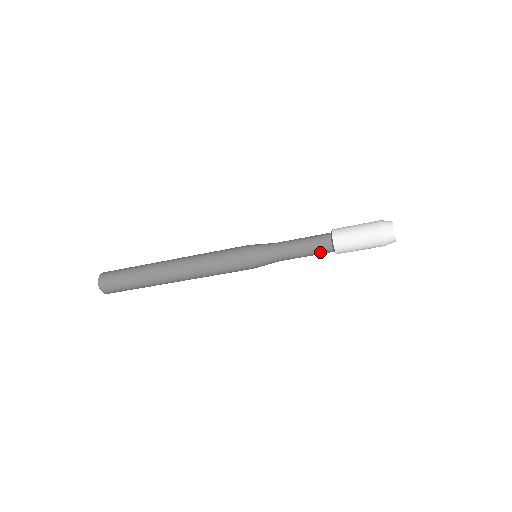
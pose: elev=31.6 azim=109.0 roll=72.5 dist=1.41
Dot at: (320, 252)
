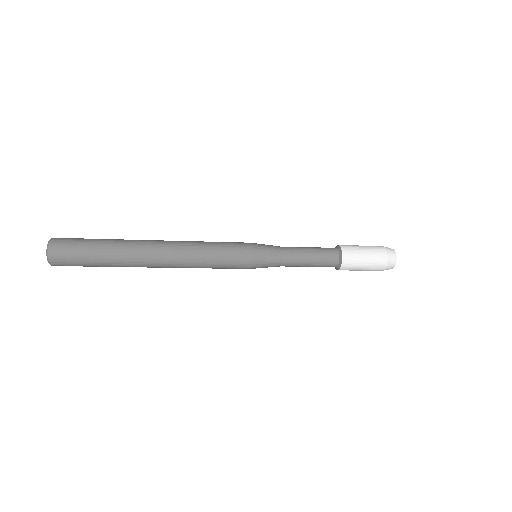
Dot at: occluded
